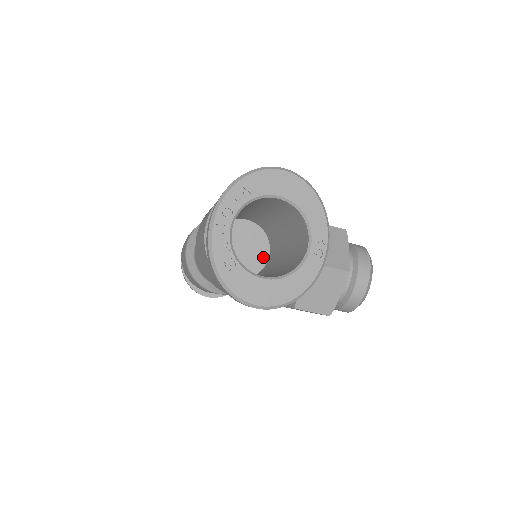
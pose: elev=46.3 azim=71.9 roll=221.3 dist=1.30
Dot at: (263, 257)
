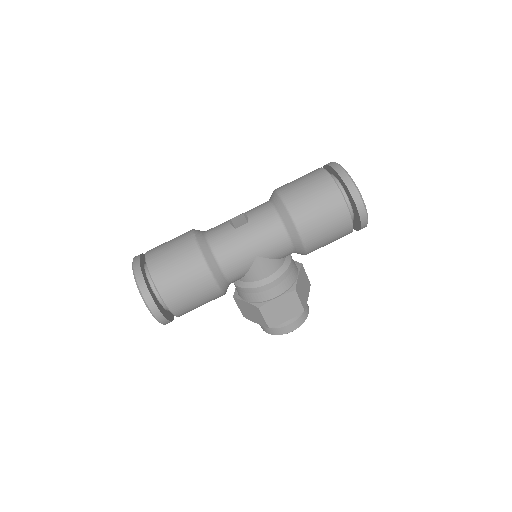
Dot at: occluded
